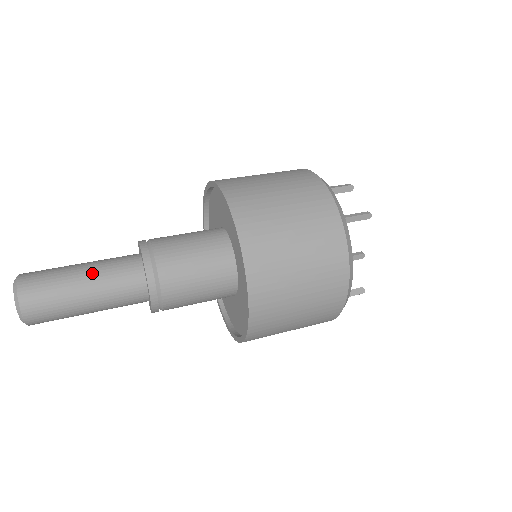
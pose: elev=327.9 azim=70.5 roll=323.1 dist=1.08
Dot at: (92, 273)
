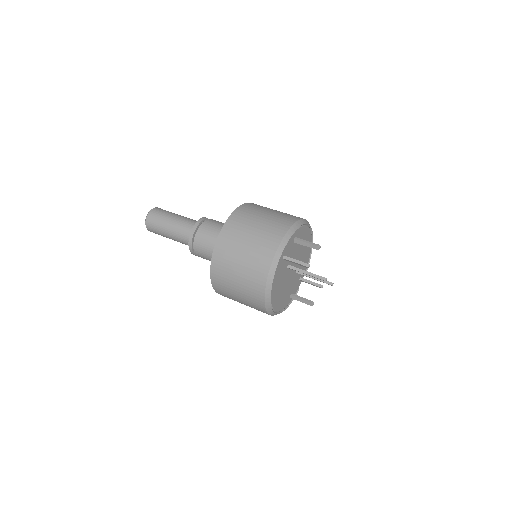
Dot at: (172, 231)
